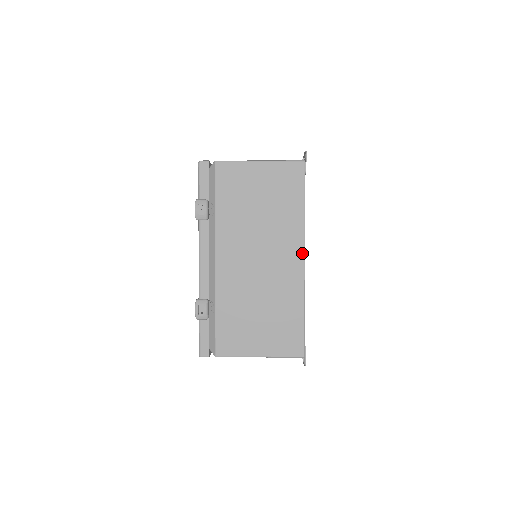
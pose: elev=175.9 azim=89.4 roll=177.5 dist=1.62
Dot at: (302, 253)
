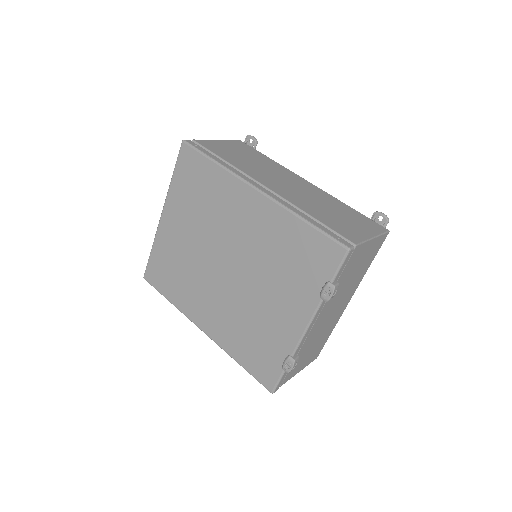
Dot at: occluded
